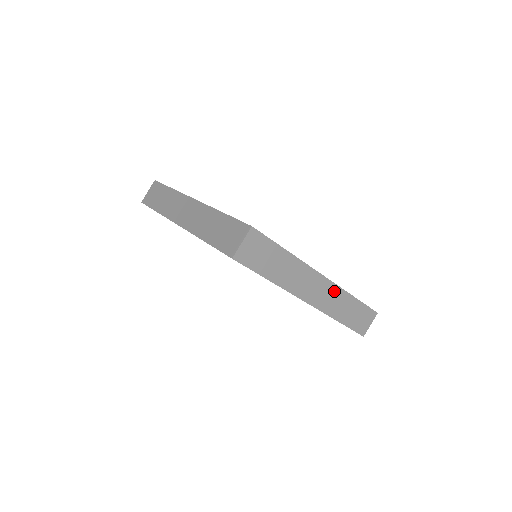
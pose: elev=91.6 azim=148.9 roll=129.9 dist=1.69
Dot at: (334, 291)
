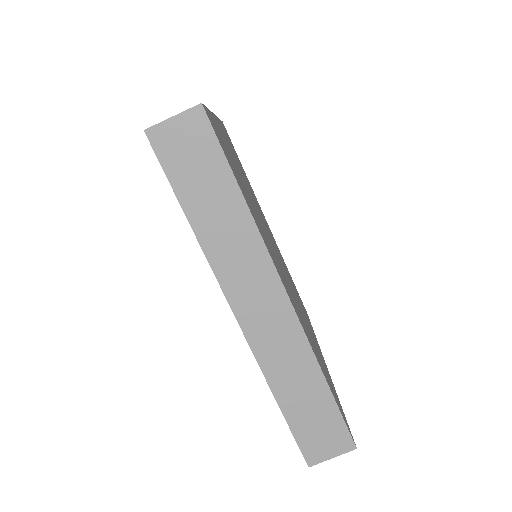
Dot at: occluded
